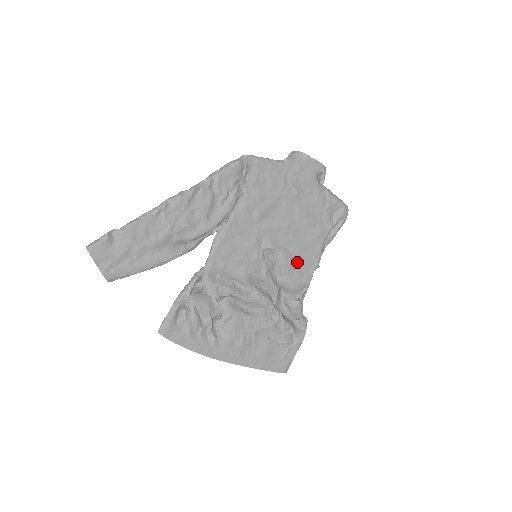
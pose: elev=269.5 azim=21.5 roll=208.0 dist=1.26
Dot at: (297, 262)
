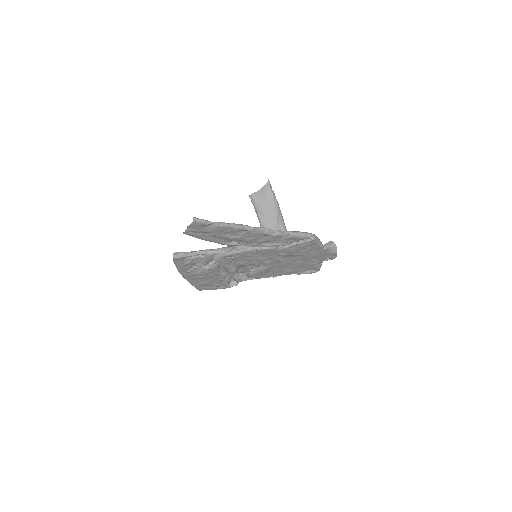
Dot at: (268, 272)
